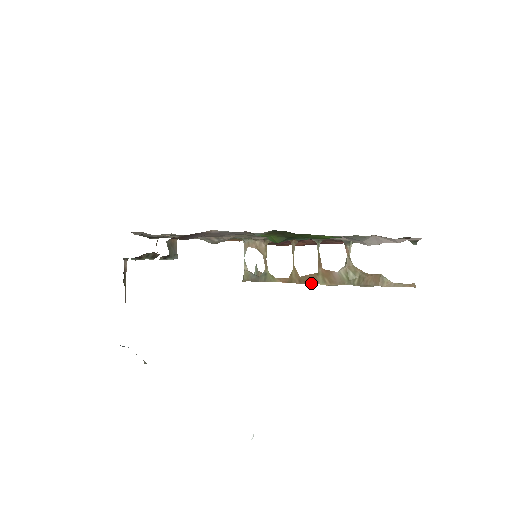
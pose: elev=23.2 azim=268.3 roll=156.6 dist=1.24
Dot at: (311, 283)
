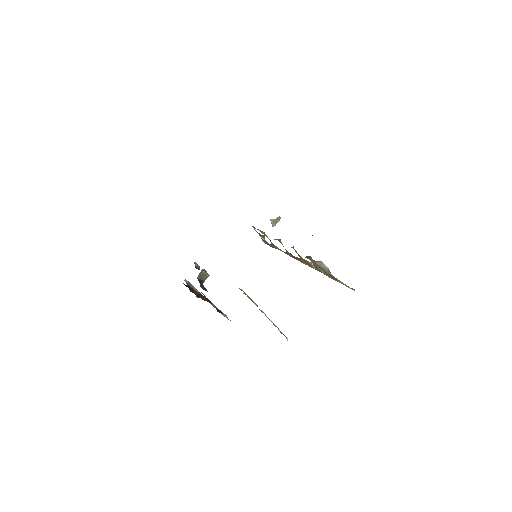
Dot at: occluded
